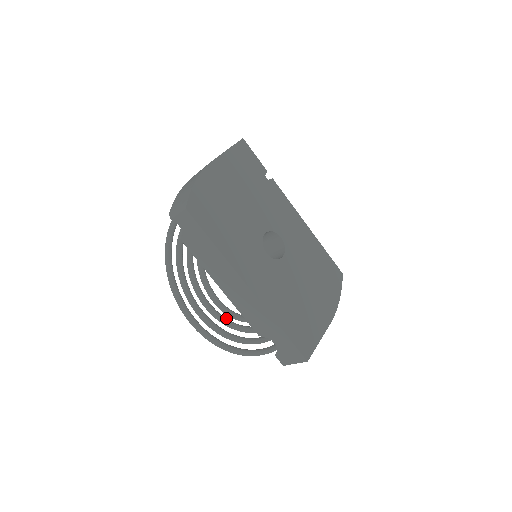
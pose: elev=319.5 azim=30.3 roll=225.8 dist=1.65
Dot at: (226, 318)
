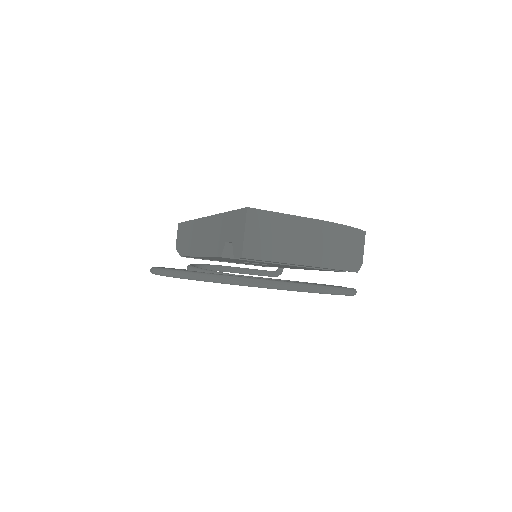
Dot at: occluded
